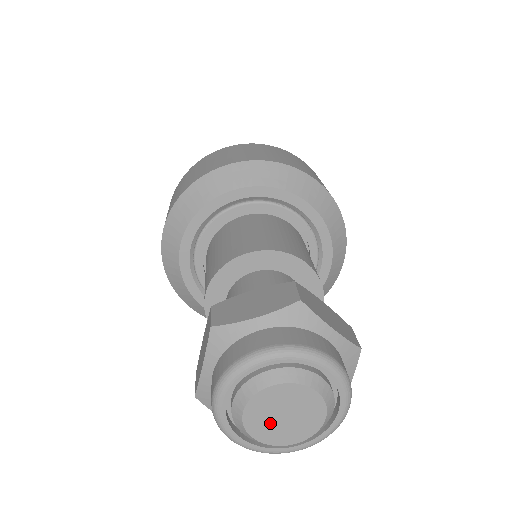
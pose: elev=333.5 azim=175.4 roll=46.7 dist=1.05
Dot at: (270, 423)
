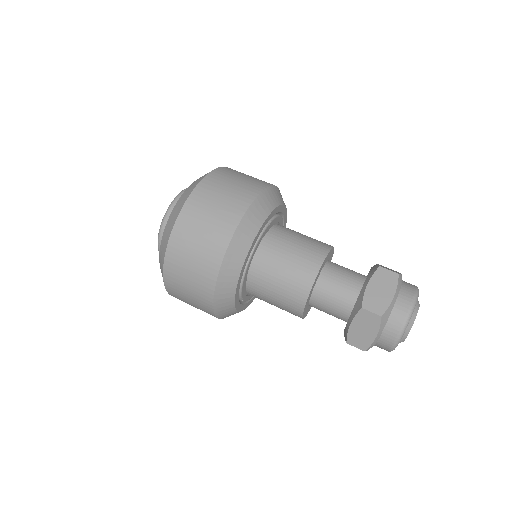
Dot at: occluded
